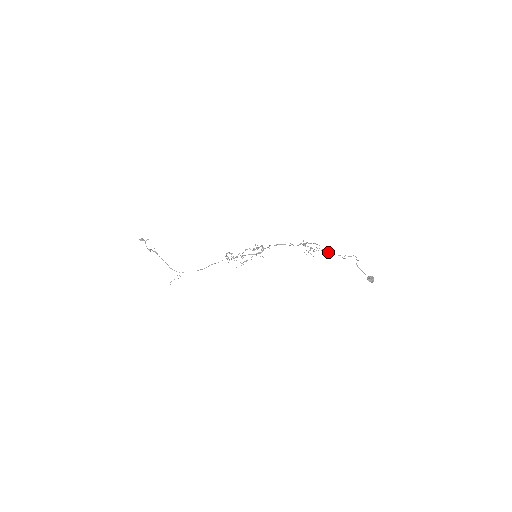
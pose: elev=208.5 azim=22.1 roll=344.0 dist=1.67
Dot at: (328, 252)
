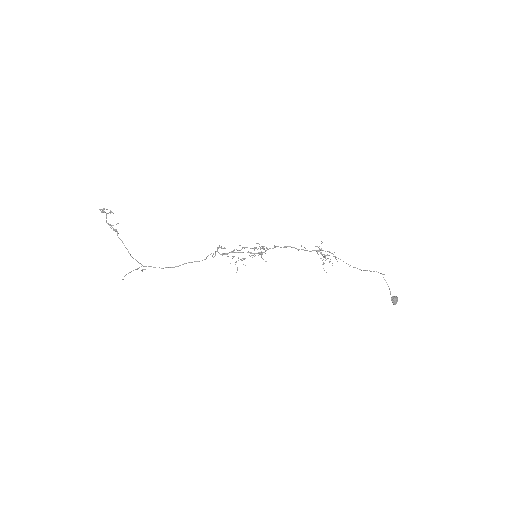
Dot at: occluded
